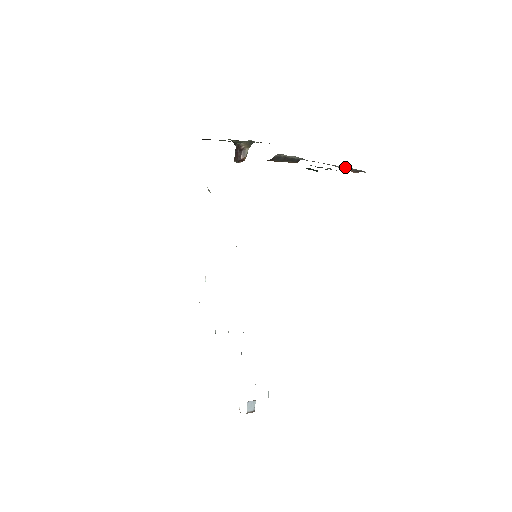
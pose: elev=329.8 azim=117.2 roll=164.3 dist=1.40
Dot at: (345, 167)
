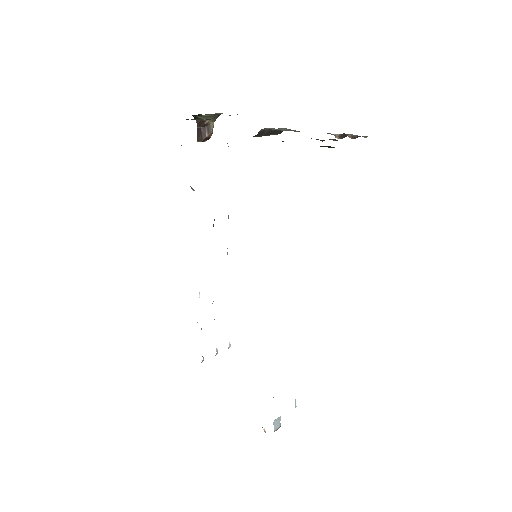
Dot at: (342, 134)
